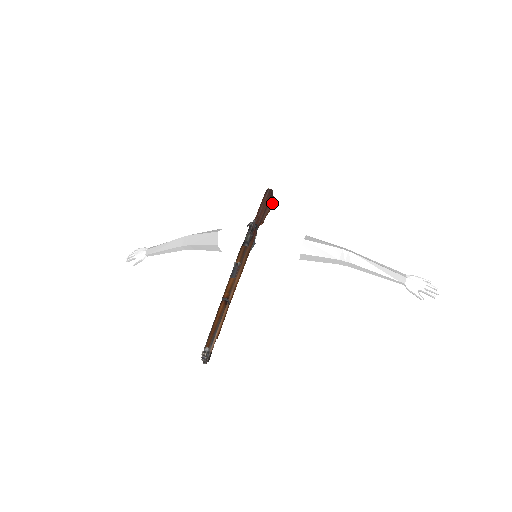
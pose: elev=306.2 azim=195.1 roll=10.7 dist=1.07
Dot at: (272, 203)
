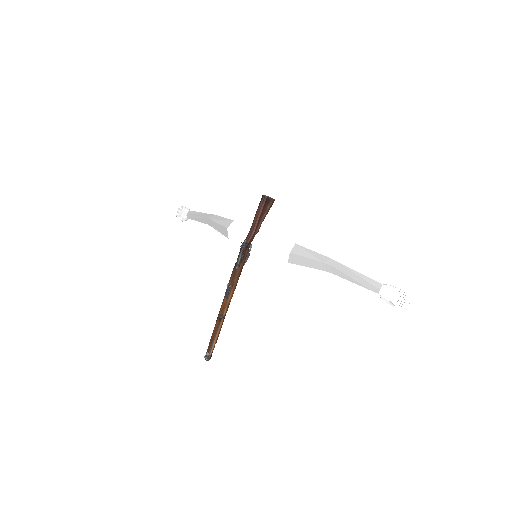
Dot at: (270, 204)
